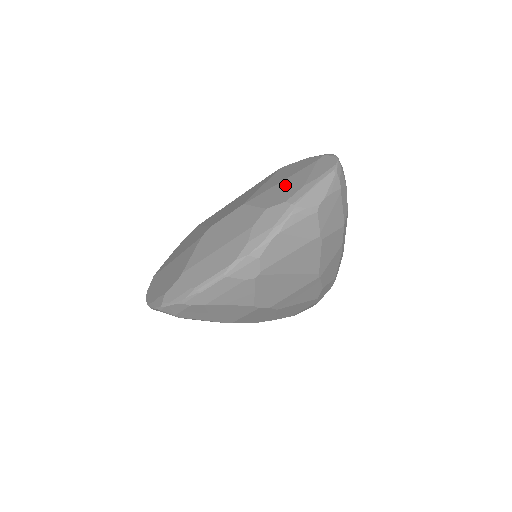
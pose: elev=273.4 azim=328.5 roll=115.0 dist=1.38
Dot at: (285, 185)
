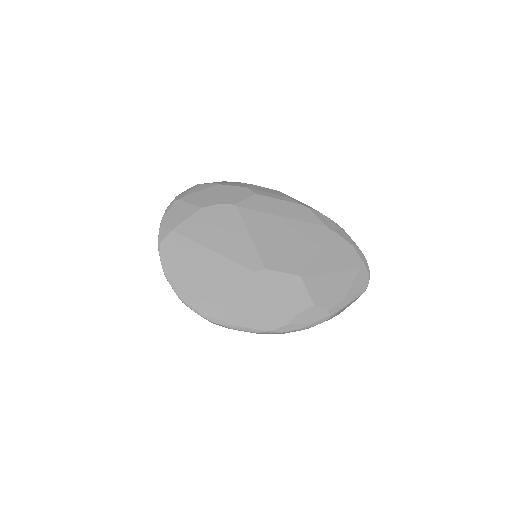
Dot at: (333, 283)
